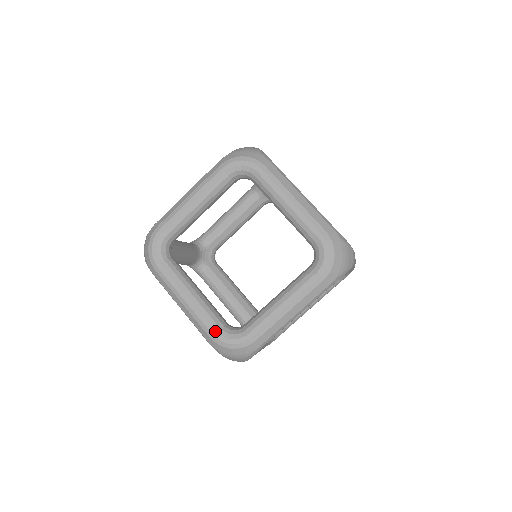
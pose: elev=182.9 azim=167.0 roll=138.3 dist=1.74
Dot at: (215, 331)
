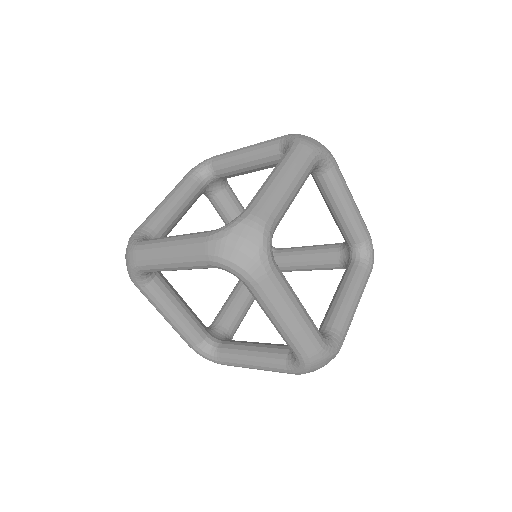
Dot at: (191, 346)
